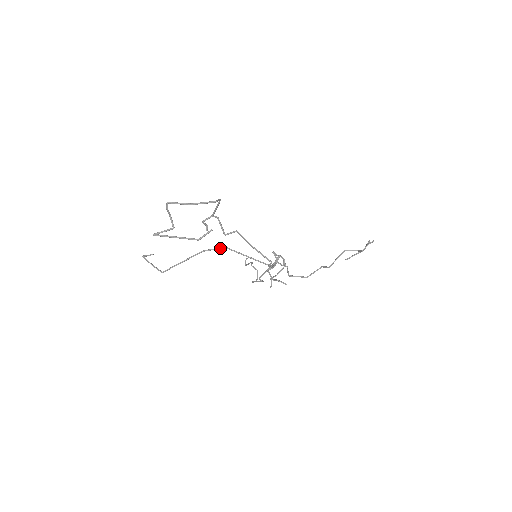
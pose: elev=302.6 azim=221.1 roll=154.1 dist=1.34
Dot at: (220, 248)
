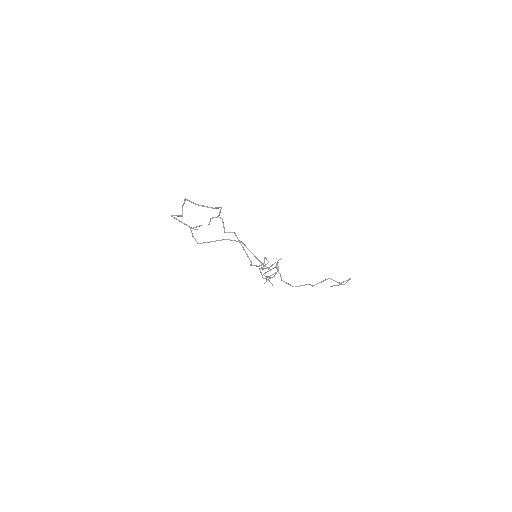
Dot at: (238, 241)
